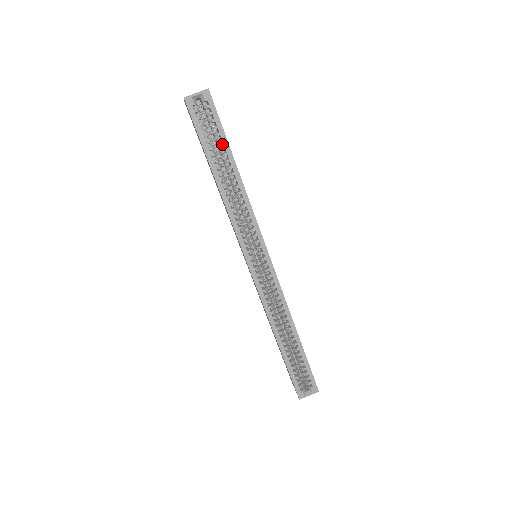
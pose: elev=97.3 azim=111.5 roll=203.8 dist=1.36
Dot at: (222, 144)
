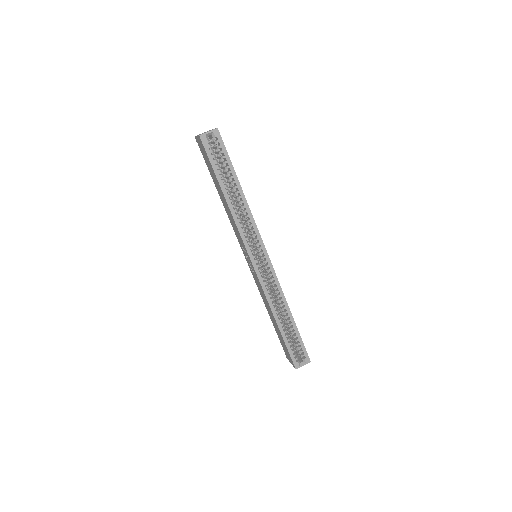
Dot at: occluded
